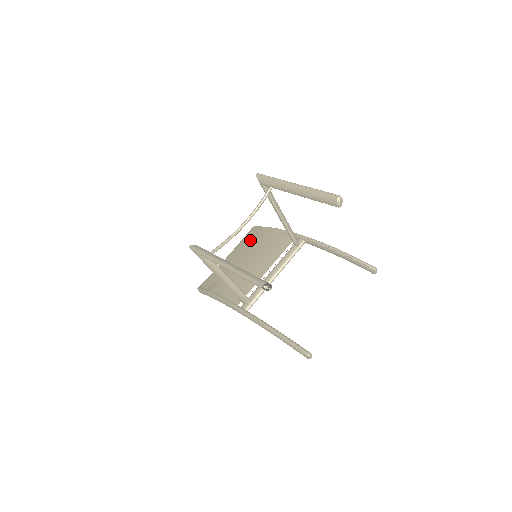
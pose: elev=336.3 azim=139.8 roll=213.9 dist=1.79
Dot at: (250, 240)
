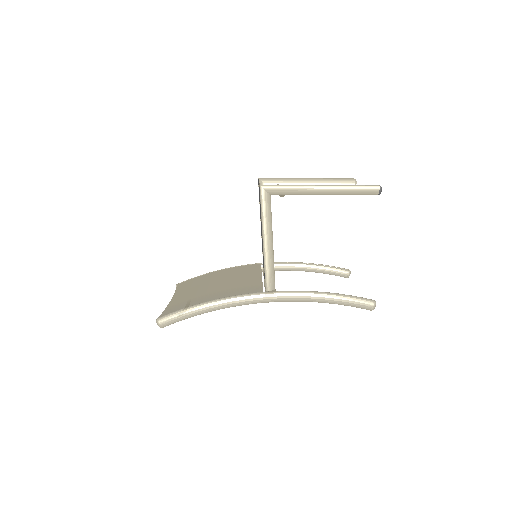
Dot at: (197, 281)
